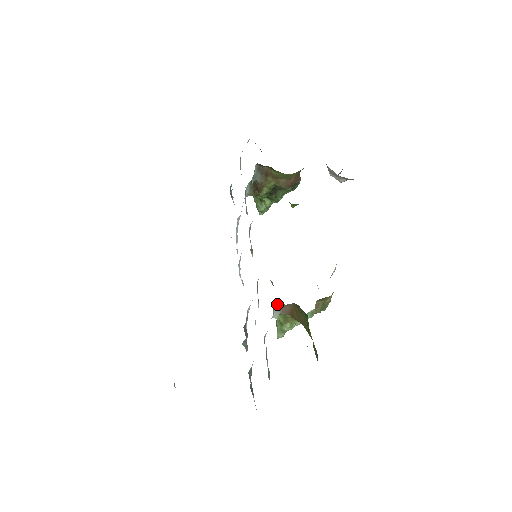
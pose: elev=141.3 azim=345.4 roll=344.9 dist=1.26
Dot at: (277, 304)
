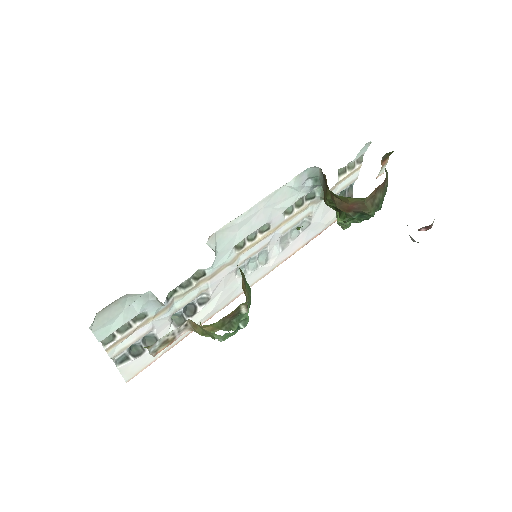
Dot at: occluded
